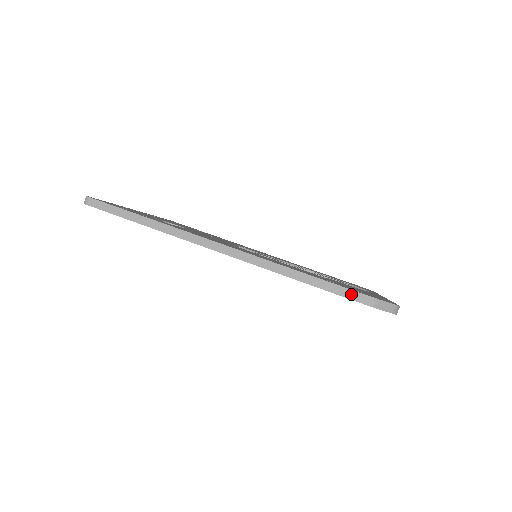
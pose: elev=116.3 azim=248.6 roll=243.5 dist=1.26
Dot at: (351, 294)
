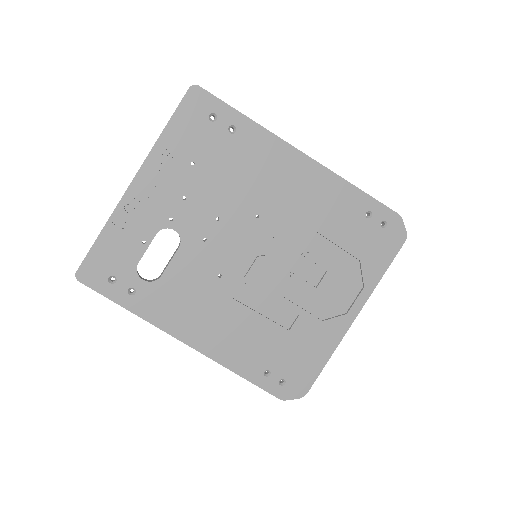
Dot at: (269, 392)
